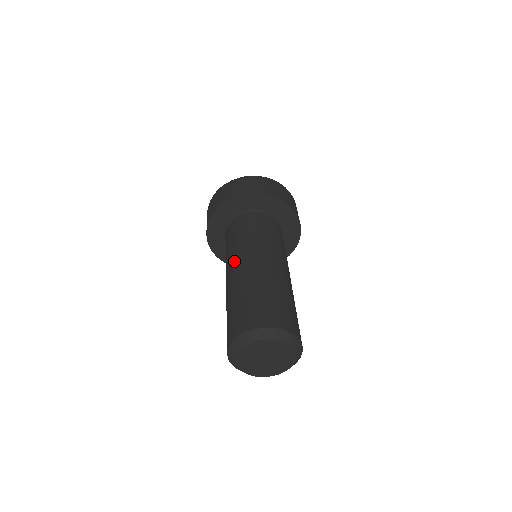
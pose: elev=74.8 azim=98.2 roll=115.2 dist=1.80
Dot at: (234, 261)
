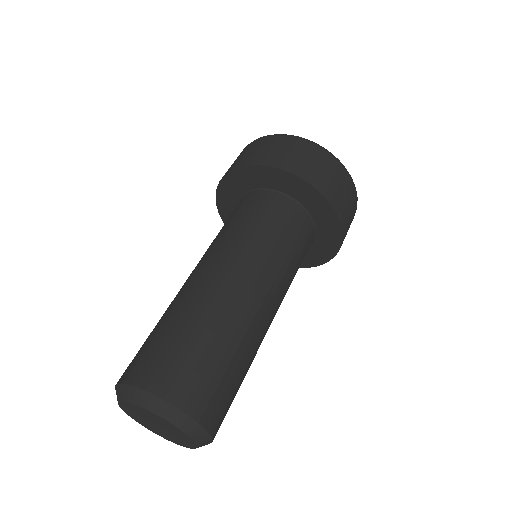
Dot at: (229, 260)
